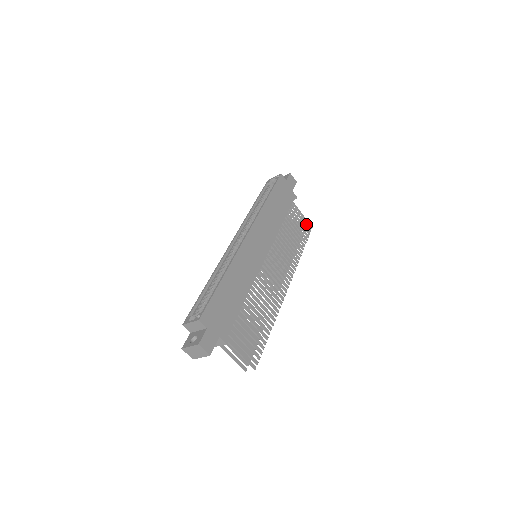
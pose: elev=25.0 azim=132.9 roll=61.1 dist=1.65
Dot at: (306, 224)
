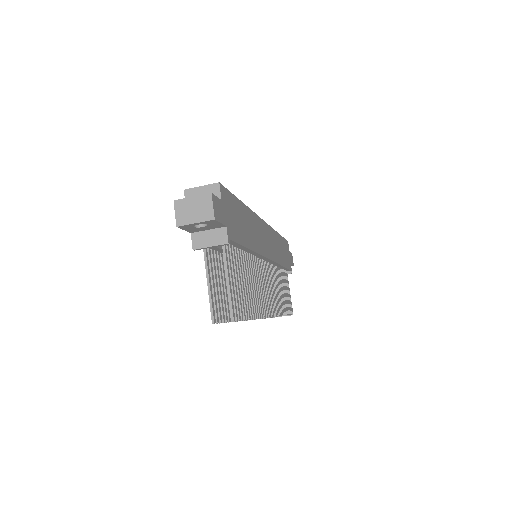
Dot at: (290, 303)
